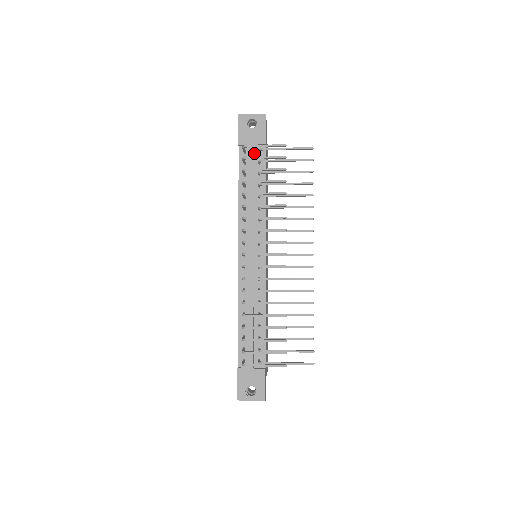
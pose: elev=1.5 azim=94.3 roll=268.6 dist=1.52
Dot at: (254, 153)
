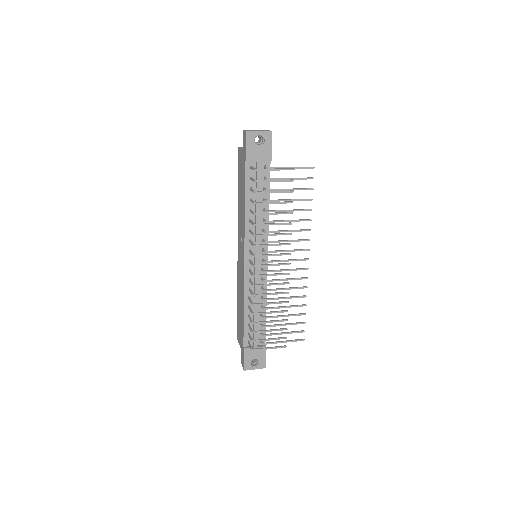
Dot at: (260, 168)
